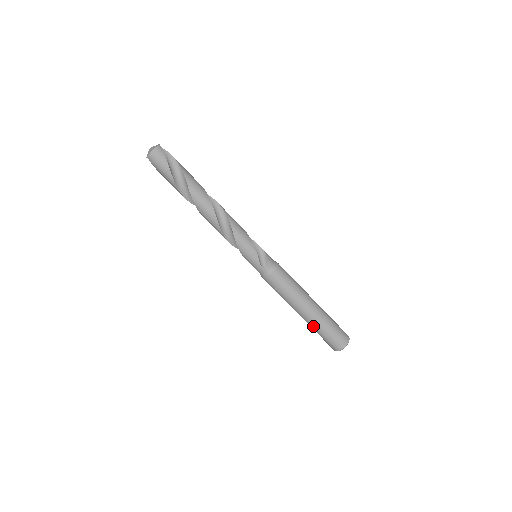
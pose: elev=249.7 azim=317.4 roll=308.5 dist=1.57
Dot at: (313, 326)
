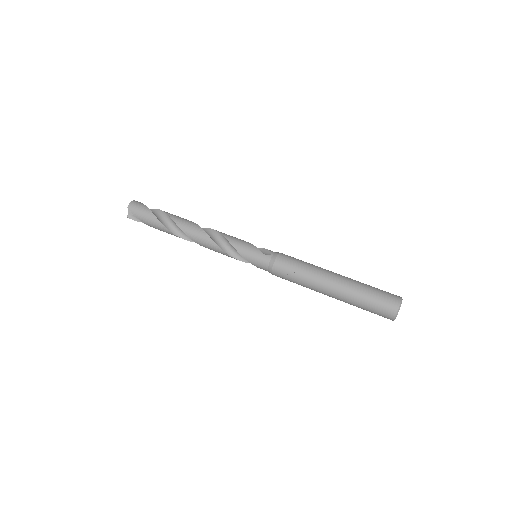
Dot at: (351, 294)
